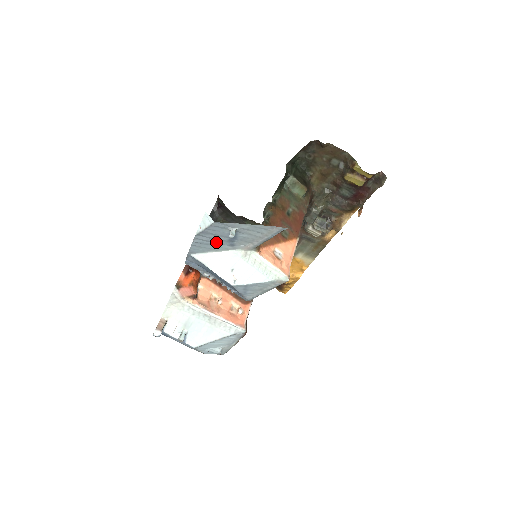
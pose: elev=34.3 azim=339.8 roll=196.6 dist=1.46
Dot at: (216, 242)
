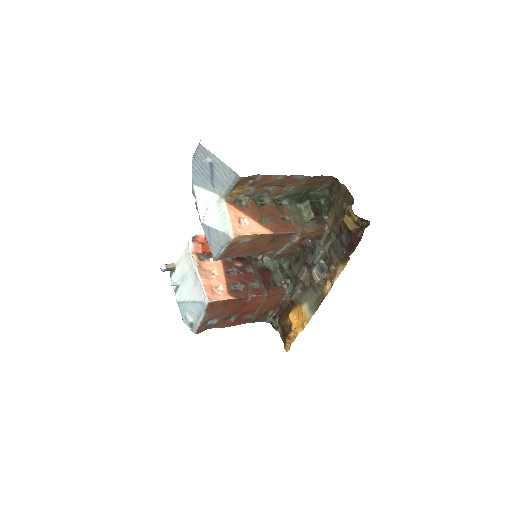
Dot at: (204, 175)
